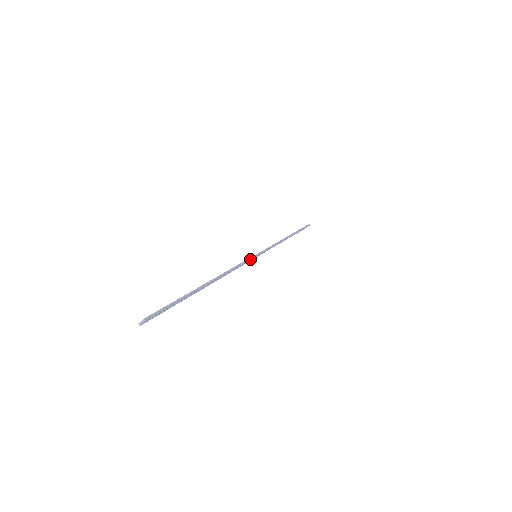
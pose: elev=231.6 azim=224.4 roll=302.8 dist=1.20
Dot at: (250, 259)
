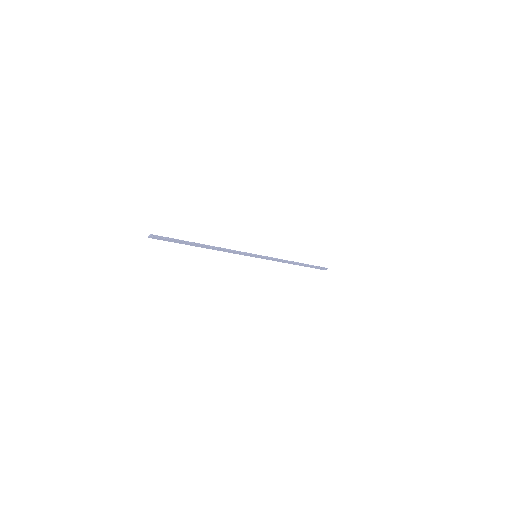
Dot at: (248, 253)
